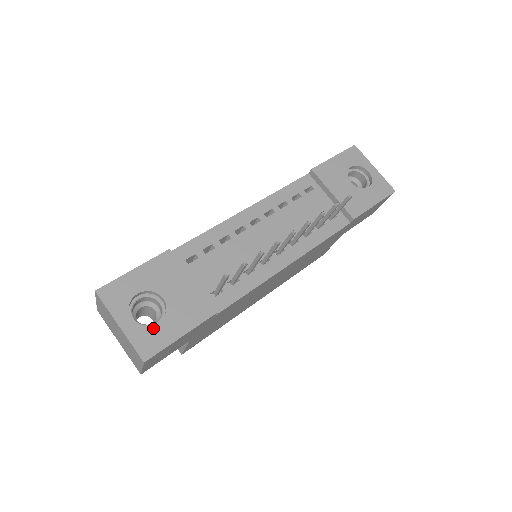
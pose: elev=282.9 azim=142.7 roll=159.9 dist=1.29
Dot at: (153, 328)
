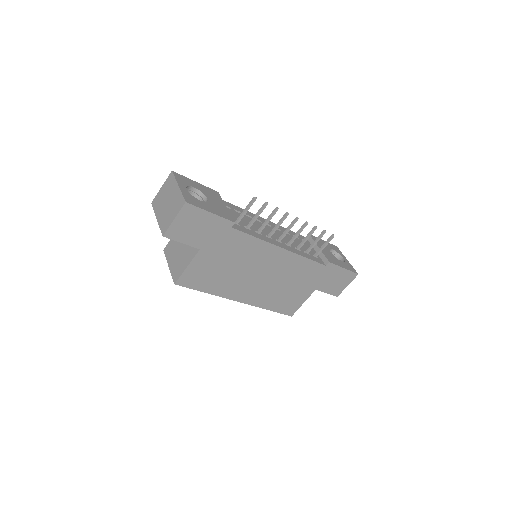
Dot at: (197, 199)
